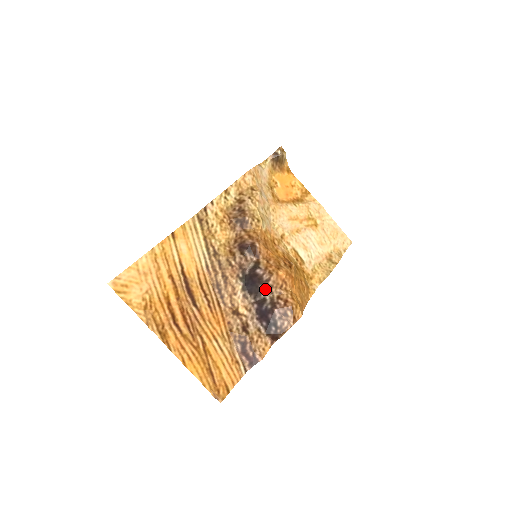
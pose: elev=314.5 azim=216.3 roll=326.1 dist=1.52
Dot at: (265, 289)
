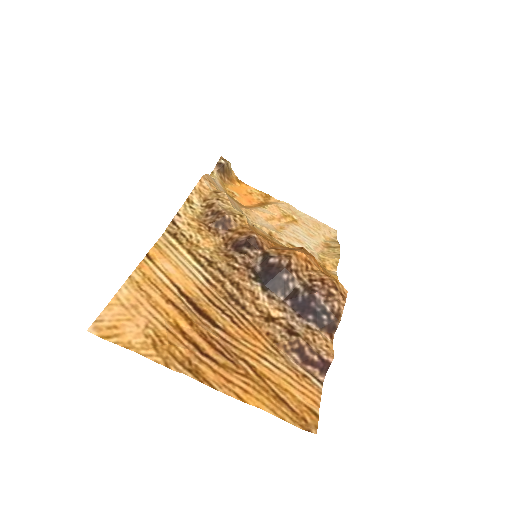
Dot at: (290, 277)
